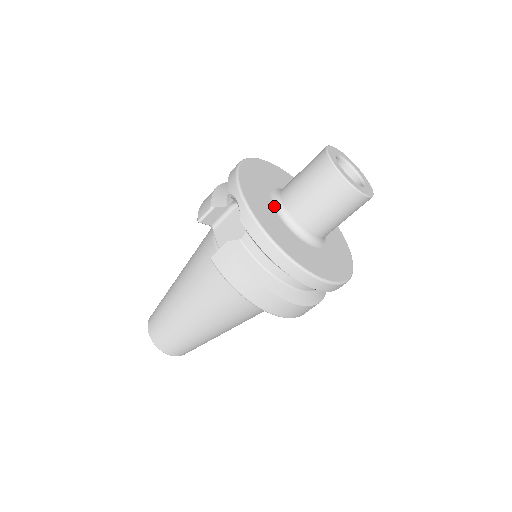
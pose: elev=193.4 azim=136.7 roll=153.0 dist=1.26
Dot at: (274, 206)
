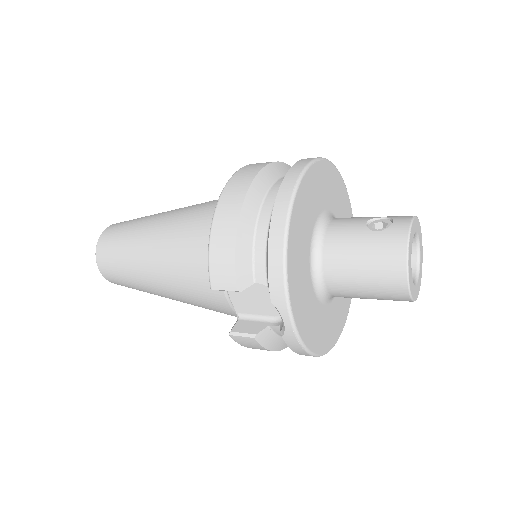
Dot at: (313, 283)
